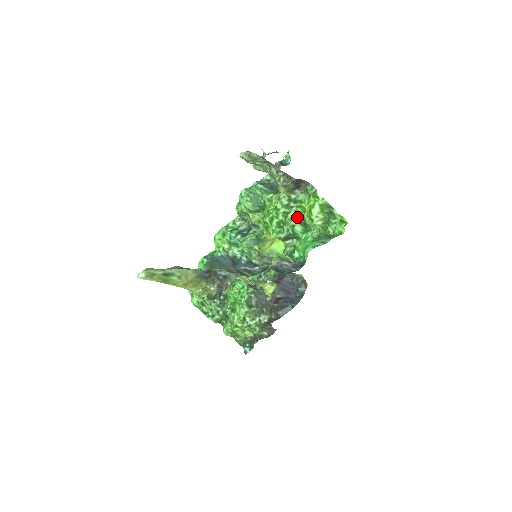
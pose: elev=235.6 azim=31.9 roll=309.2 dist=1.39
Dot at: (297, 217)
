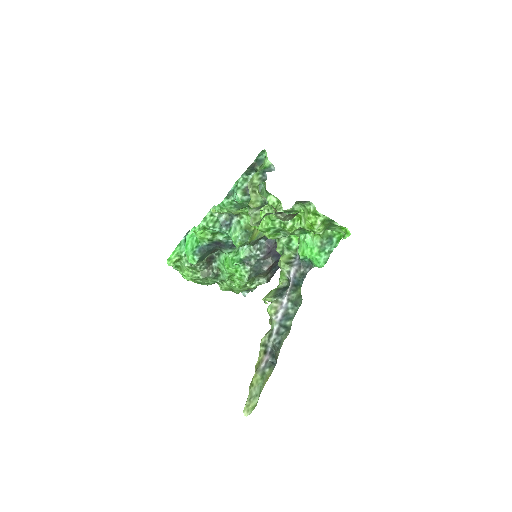
Dot at: (296, 227)
